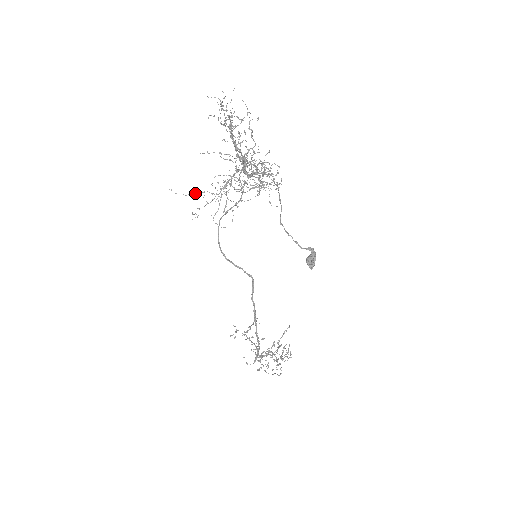
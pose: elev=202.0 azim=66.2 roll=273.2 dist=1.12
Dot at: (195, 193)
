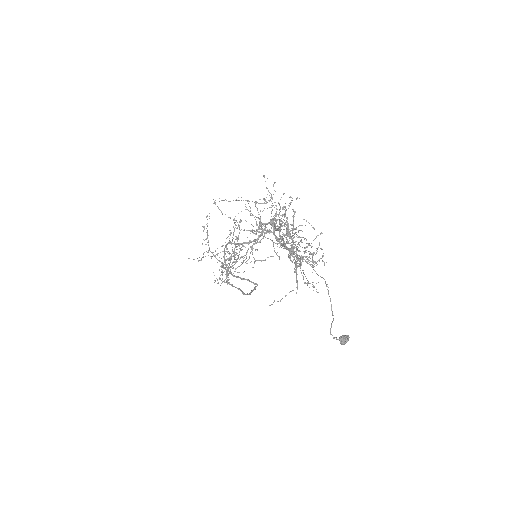
Dot at: occluded
